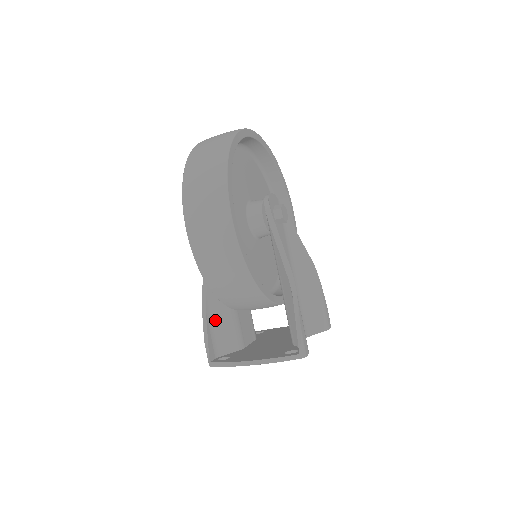
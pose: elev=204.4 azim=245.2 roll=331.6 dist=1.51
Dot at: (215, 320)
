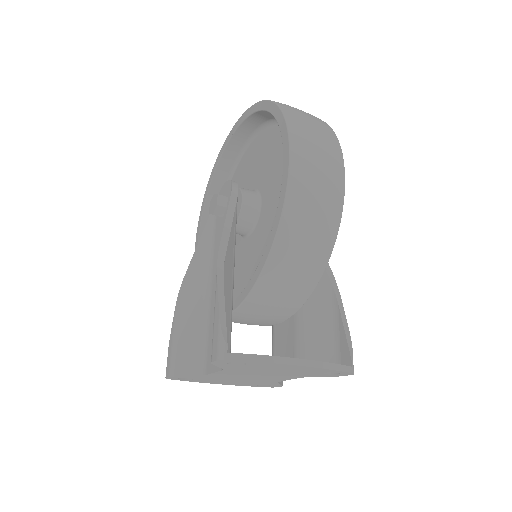
Dot at: occluded
